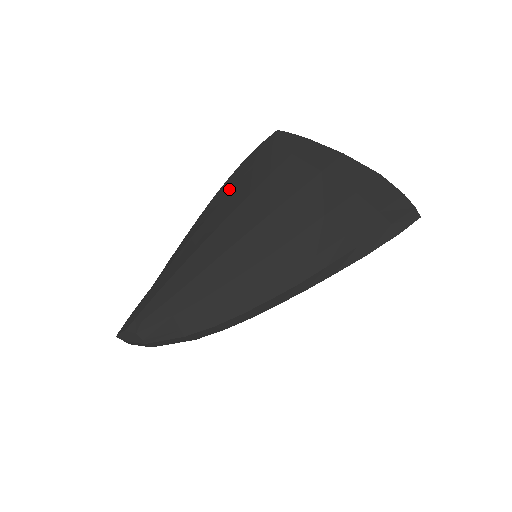
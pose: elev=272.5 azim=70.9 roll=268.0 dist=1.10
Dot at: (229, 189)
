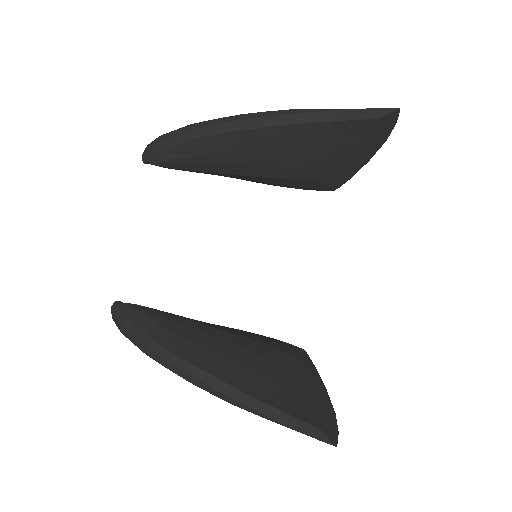
Dot at: occluded
